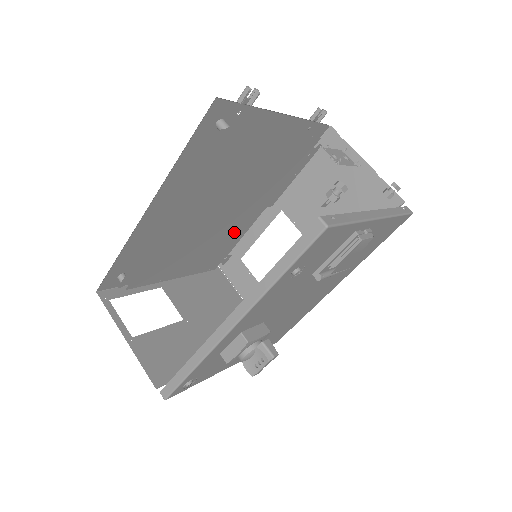
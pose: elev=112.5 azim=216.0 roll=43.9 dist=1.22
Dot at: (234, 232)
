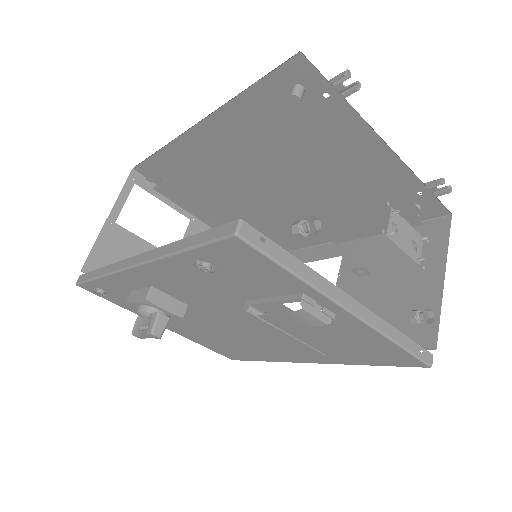
Dot at: (283, 233)
